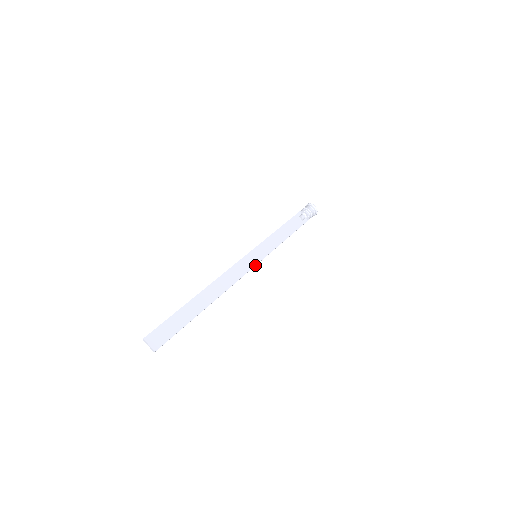
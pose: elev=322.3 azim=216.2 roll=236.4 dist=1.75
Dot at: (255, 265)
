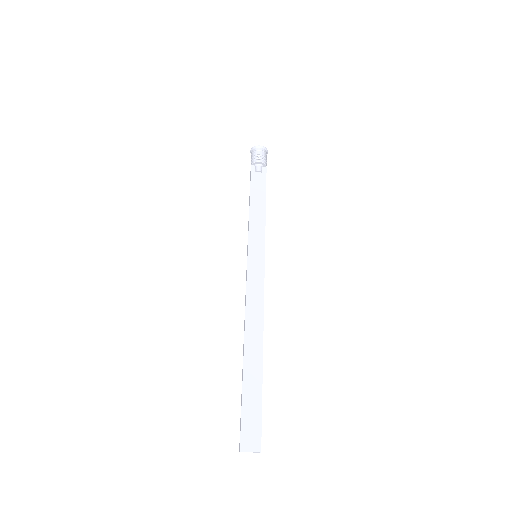
Dot at: (264, 267)
